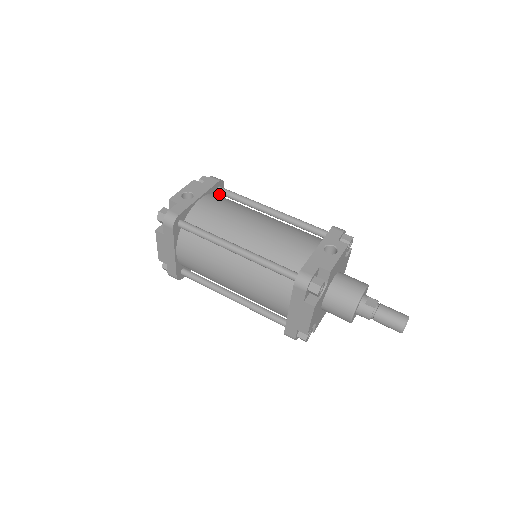
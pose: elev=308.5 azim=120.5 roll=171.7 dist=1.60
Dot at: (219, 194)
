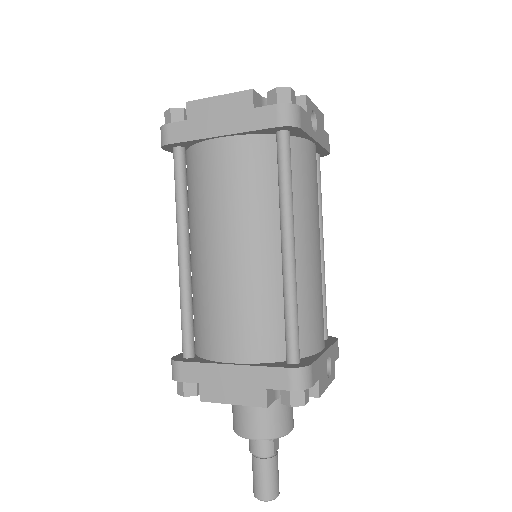
Dot at: occluded
